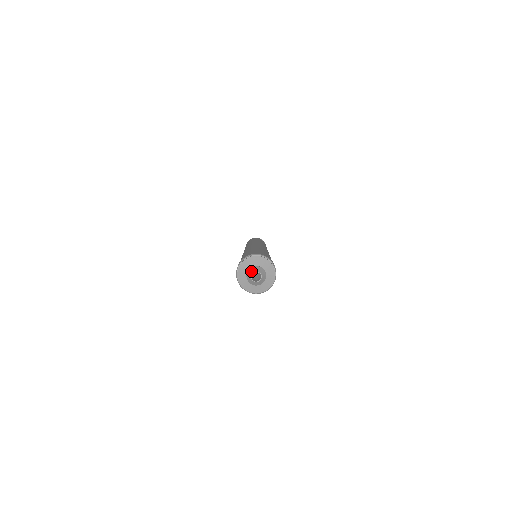
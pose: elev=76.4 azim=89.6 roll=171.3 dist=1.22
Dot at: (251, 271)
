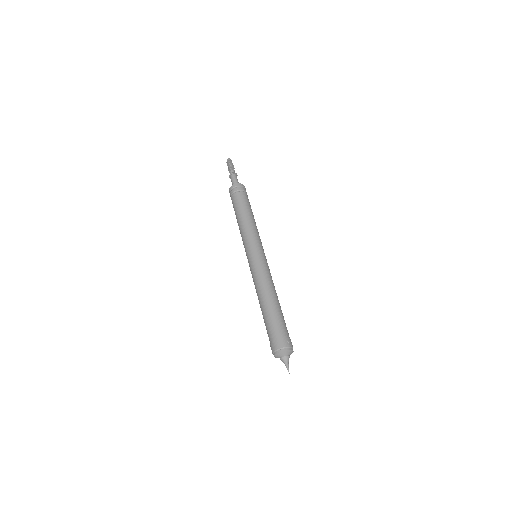
Dot at: occluded
